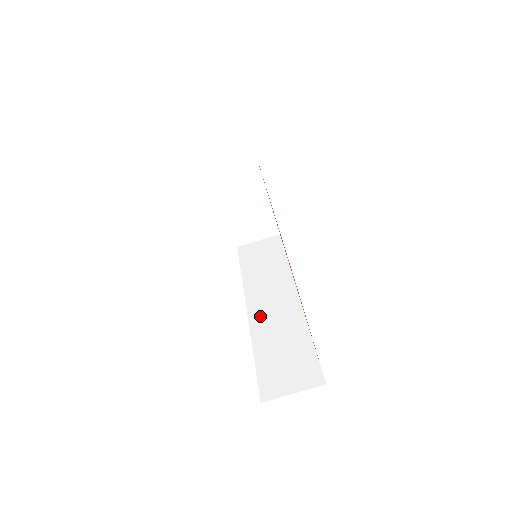
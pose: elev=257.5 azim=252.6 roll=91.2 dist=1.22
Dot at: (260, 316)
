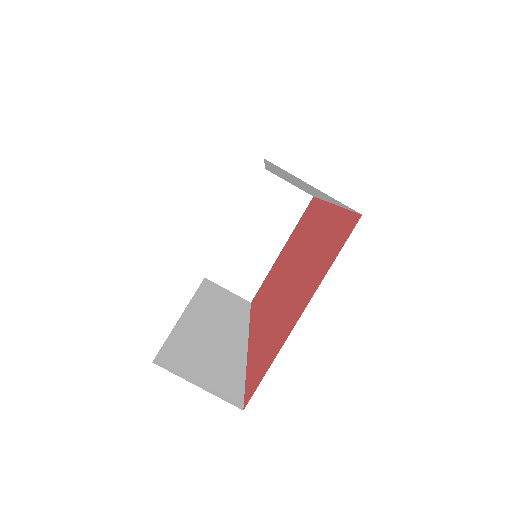
Dot at: (198, 319)
